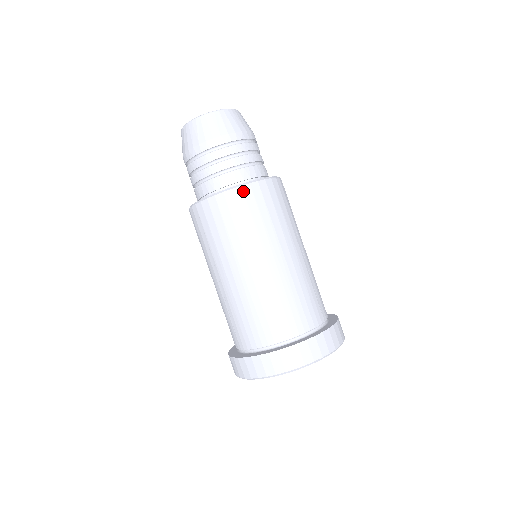
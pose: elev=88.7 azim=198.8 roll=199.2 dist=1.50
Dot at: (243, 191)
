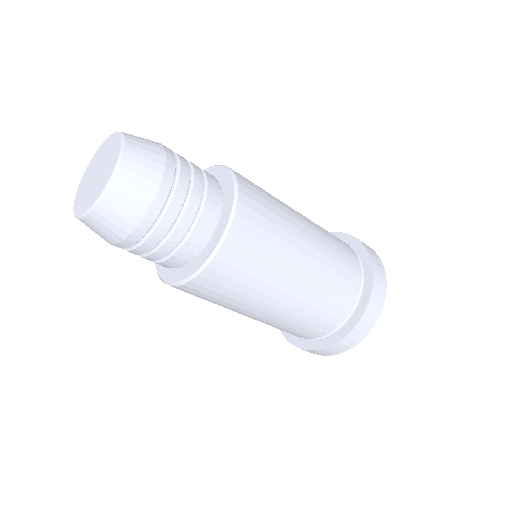
Dot at: (212, 270)
